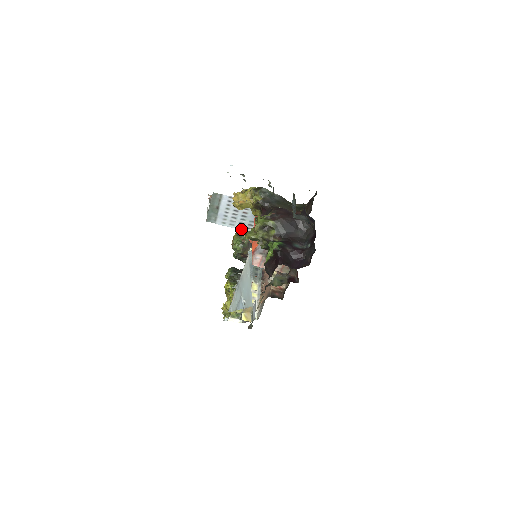
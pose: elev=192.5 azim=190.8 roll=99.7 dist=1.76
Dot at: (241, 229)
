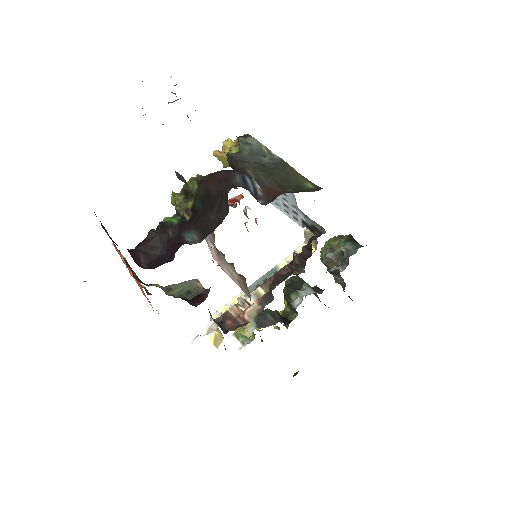
Dot at: (288, 216)
